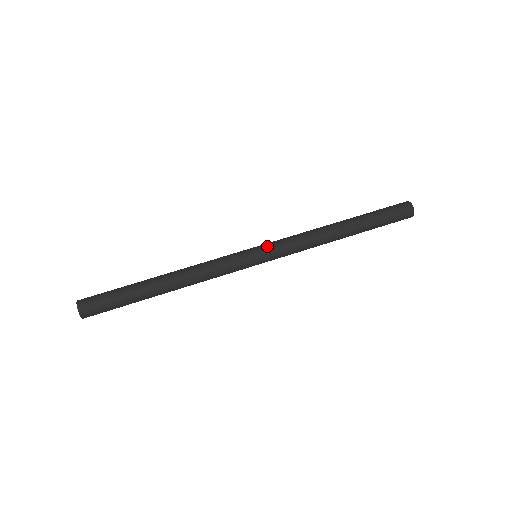
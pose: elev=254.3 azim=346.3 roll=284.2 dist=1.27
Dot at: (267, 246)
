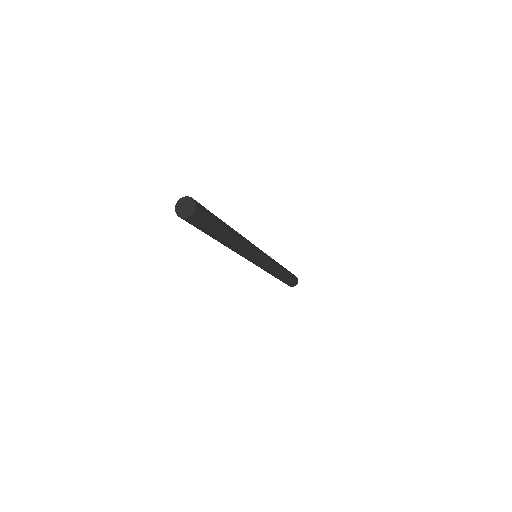
Dot at: (266, 254)
